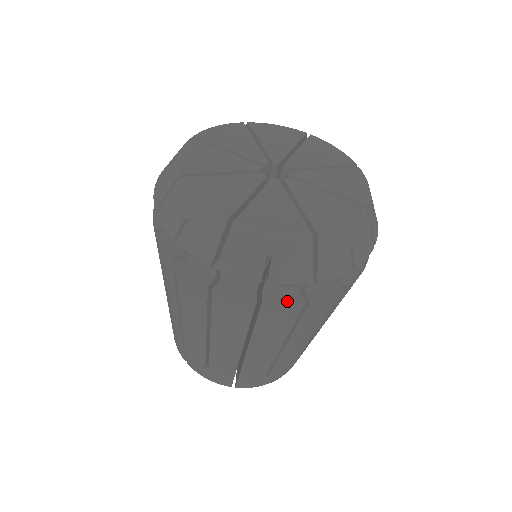
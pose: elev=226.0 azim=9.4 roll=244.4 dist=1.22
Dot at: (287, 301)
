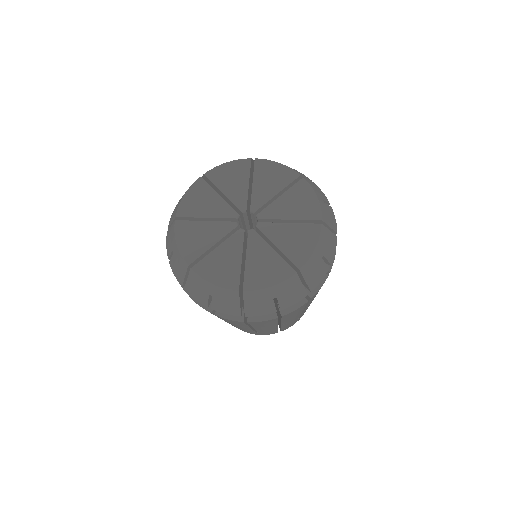
Dot at: (232, 317)
